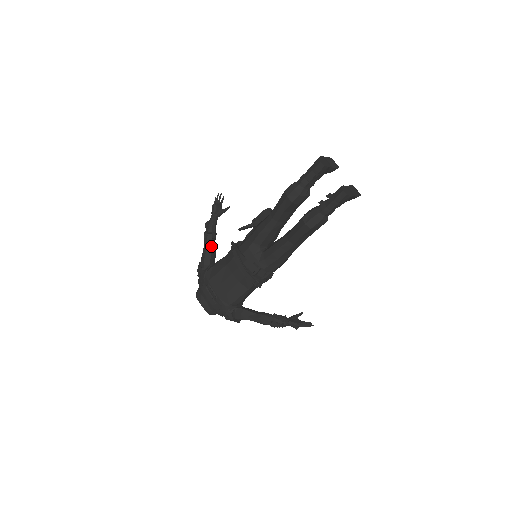
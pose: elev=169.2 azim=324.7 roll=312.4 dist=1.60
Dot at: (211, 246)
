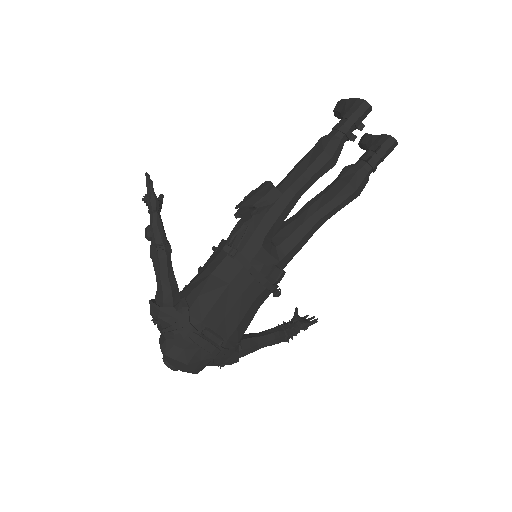
Dot at: (171, 266)
